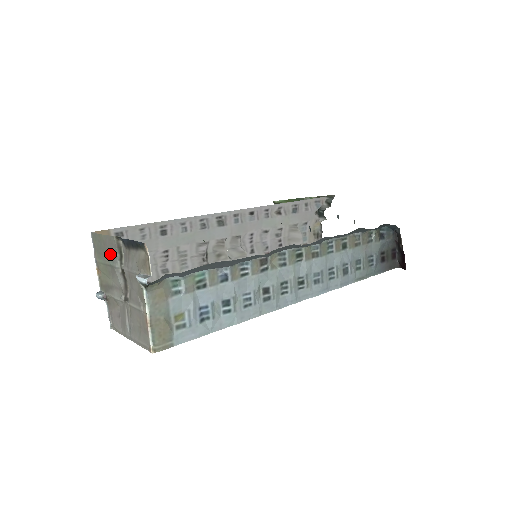
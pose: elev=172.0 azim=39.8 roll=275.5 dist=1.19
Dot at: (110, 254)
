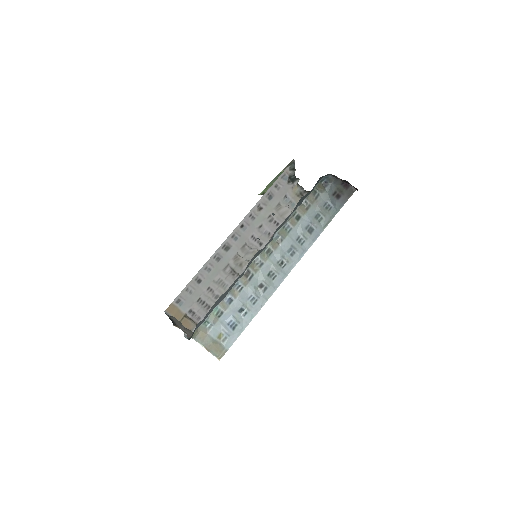
Dot at: occluded
